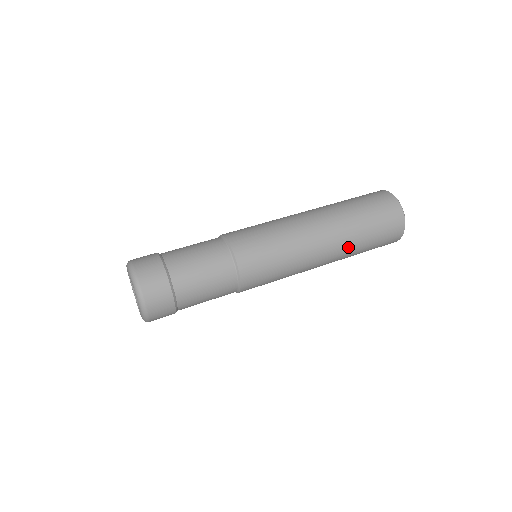
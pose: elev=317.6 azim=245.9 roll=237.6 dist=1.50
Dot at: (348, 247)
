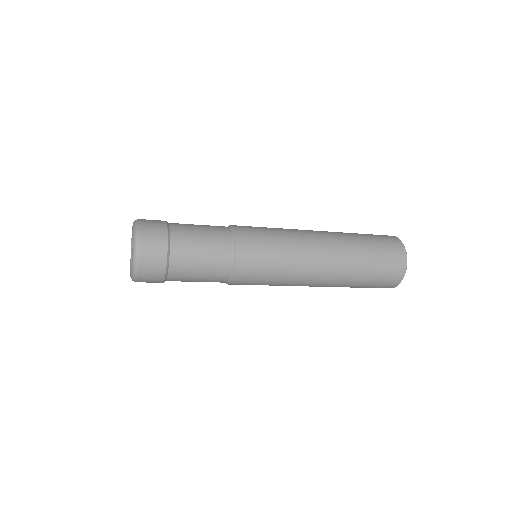
Dot at: (346, 243)
